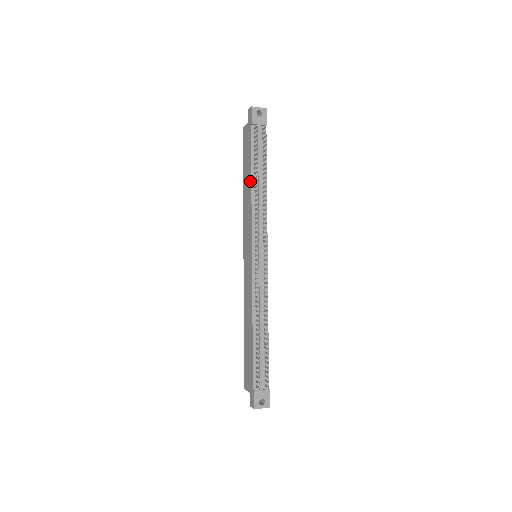
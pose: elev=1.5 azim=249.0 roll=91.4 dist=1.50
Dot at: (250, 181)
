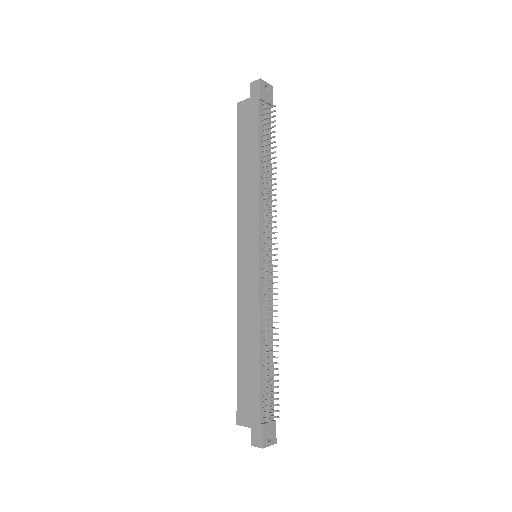
Dot at: (256, 165)
